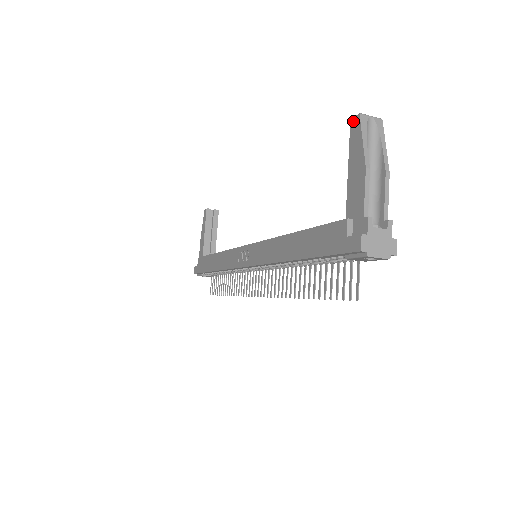
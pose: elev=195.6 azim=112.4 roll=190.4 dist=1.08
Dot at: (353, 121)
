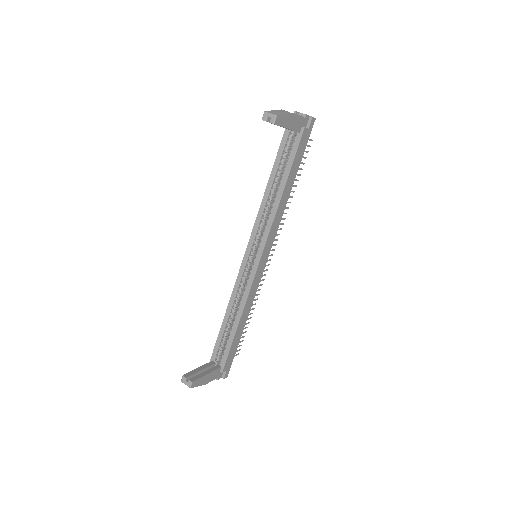
Dot at: (183, 377)
